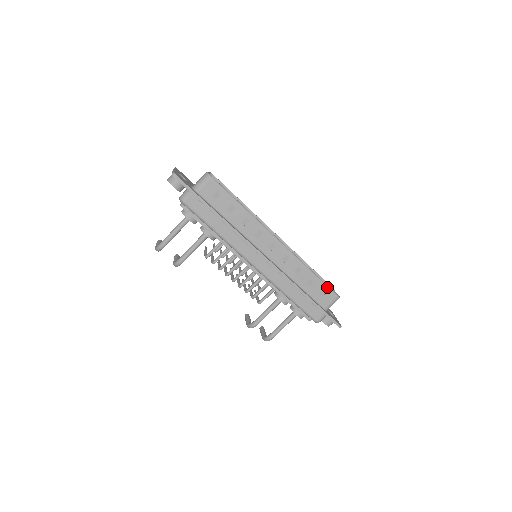
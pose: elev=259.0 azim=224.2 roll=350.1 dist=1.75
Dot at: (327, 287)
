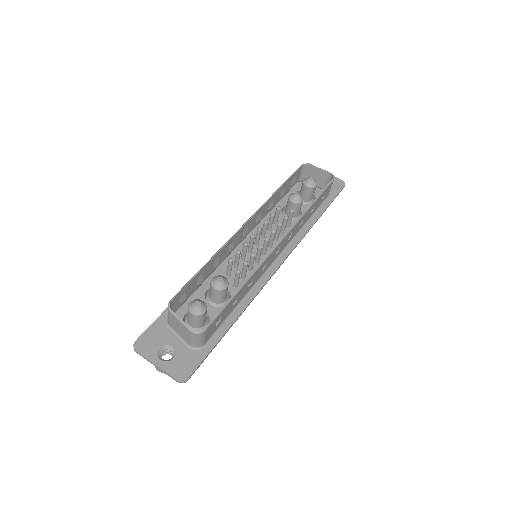
Dot at: (325, 190)
